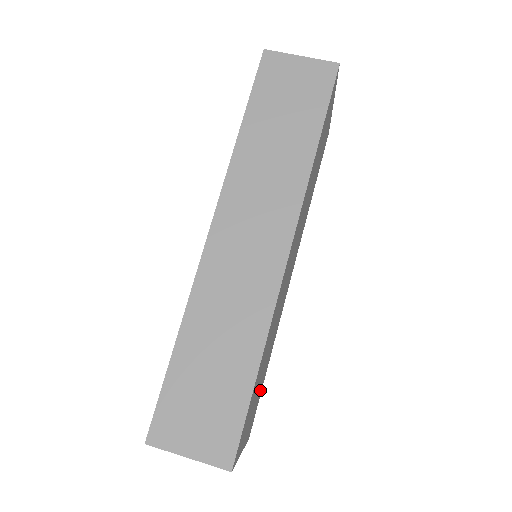
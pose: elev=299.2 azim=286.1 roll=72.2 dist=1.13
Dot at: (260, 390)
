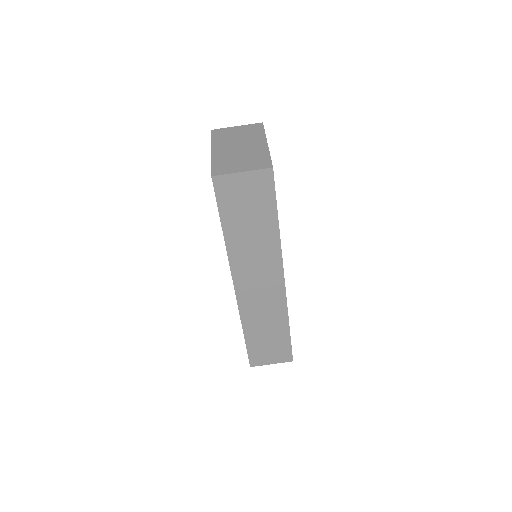
Dot at: occluded
